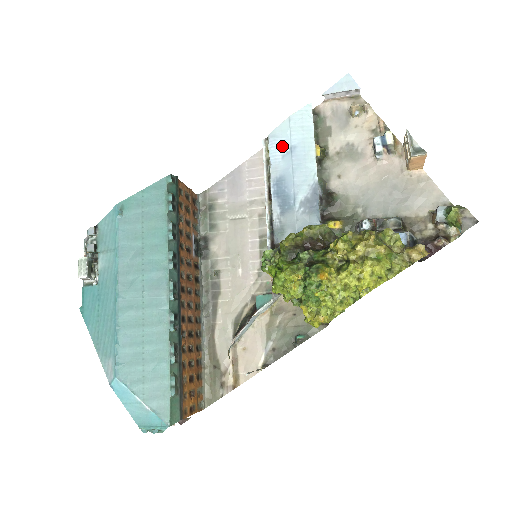
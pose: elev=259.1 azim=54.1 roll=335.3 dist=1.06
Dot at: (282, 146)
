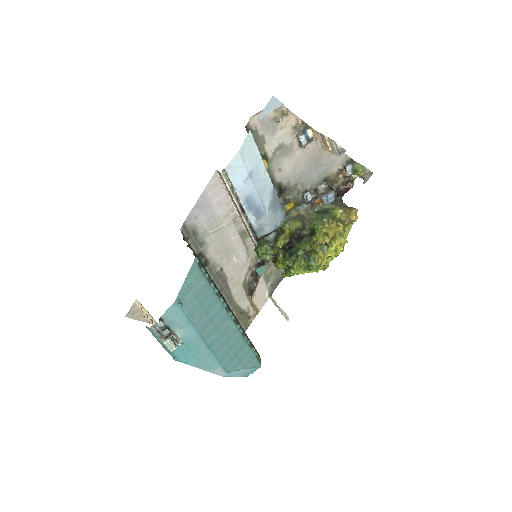
Dot at: (241, 175)
